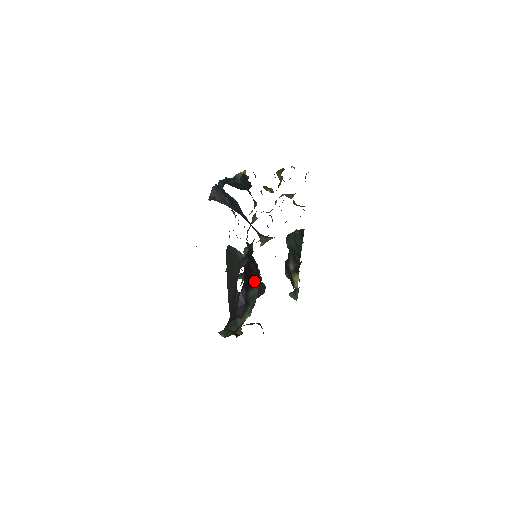
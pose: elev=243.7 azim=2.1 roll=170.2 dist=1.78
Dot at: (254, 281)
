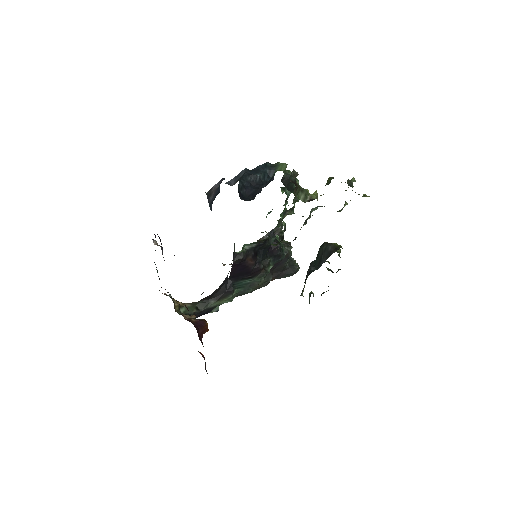
Dot at: (250, 274)
